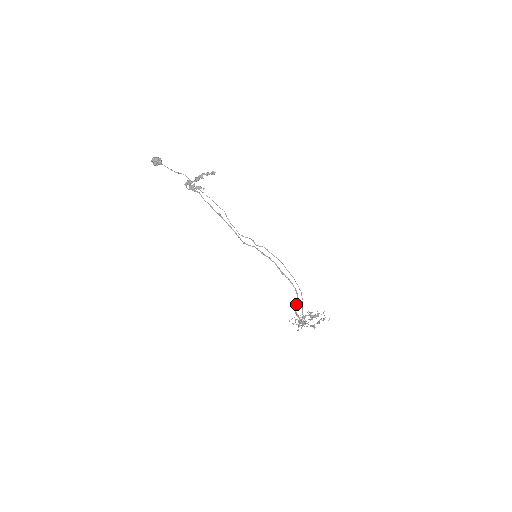
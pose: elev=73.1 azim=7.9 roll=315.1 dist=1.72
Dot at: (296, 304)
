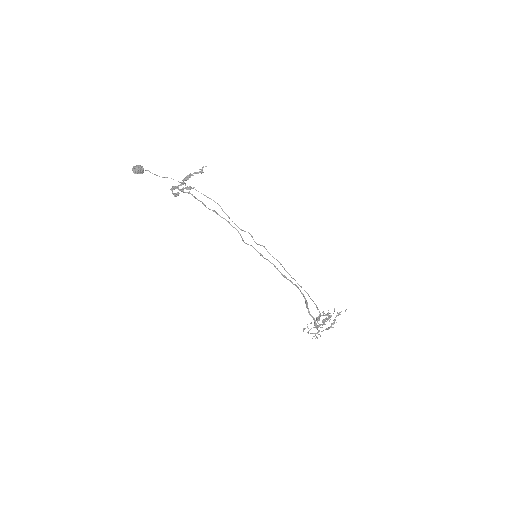
Dot at: (307, 305)
